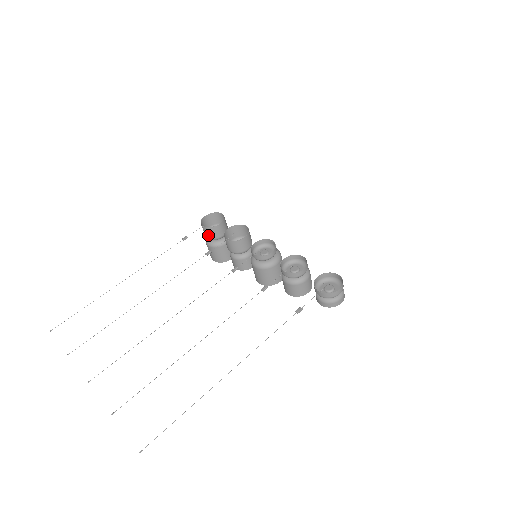
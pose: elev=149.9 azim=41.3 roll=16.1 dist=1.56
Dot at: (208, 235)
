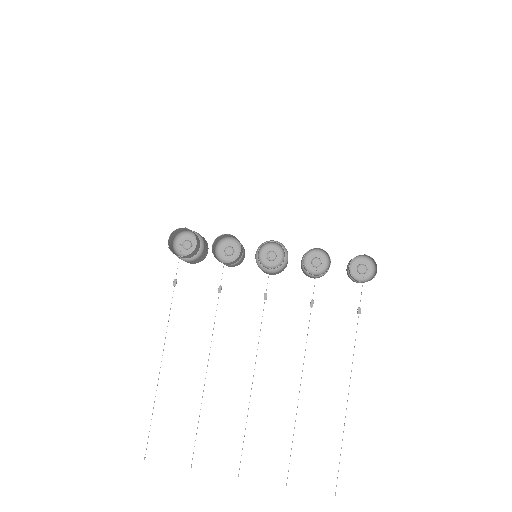
Dot at: occluded
